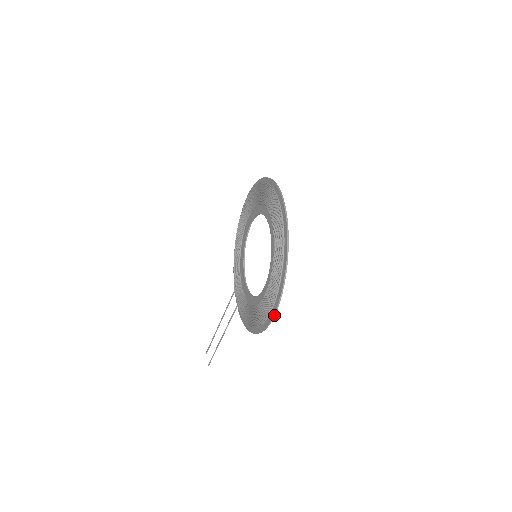
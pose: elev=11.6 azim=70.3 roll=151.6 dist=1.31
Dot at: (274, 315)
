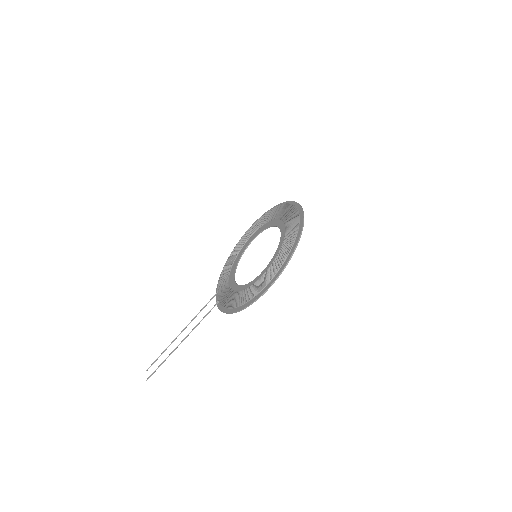
Dot at: (273, 283)
